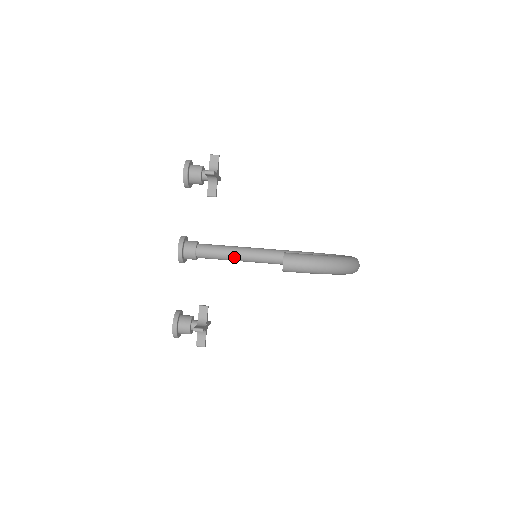
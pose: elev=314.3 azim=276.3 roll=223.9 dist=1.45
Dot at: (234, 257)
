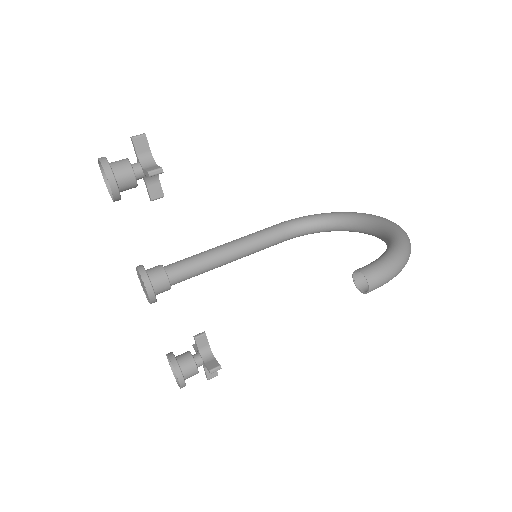
Dot at: (219, 264)
